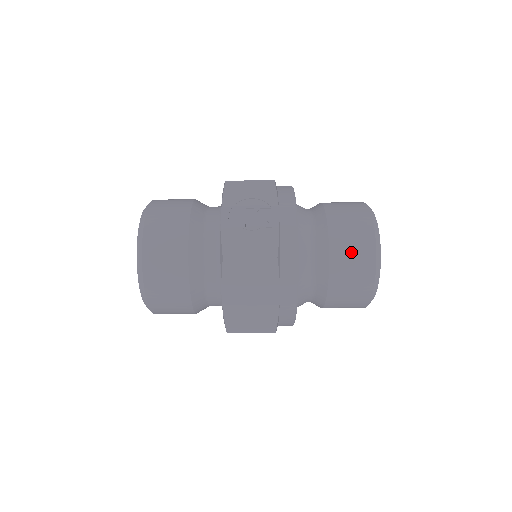
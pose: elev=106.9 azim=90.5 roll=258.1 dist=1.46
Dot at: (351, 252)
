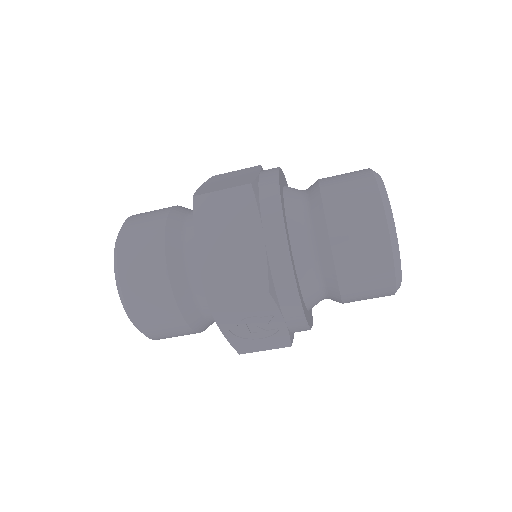
Dot at: (366, 299)
